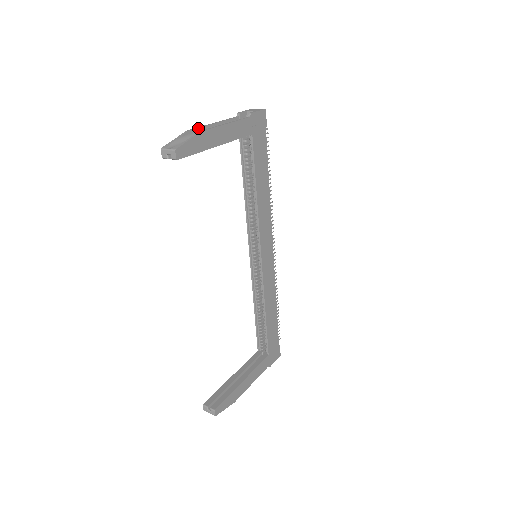
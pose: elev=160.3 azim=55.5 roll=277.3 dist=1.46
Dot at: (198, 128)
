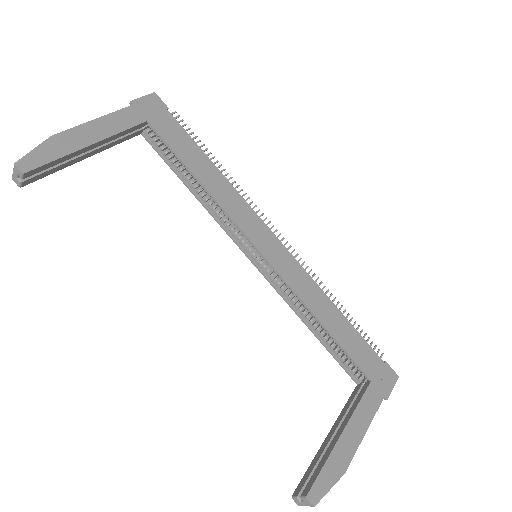
Dot at: occluded
